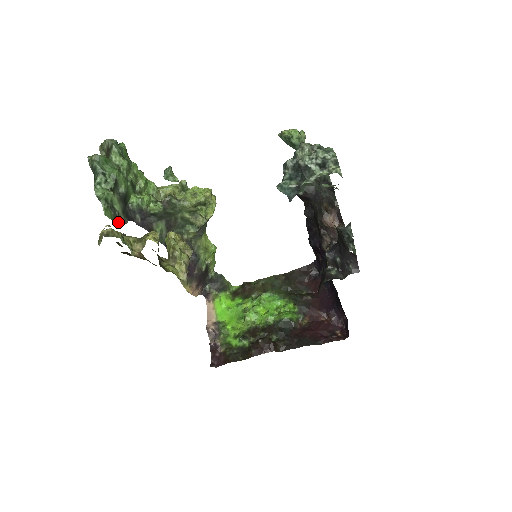
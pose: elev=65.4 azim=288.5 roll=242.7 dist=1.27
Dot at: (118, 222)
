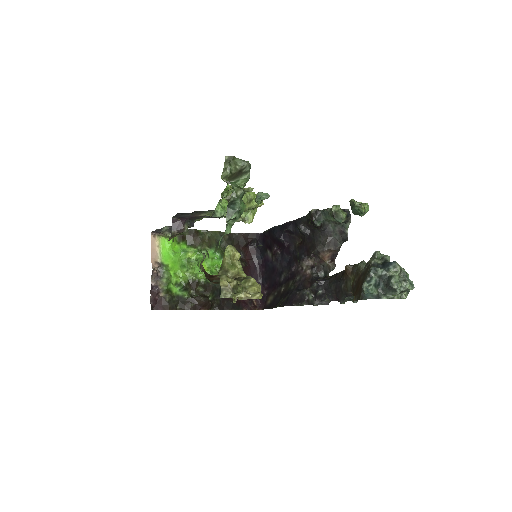
Dot at: occluded
